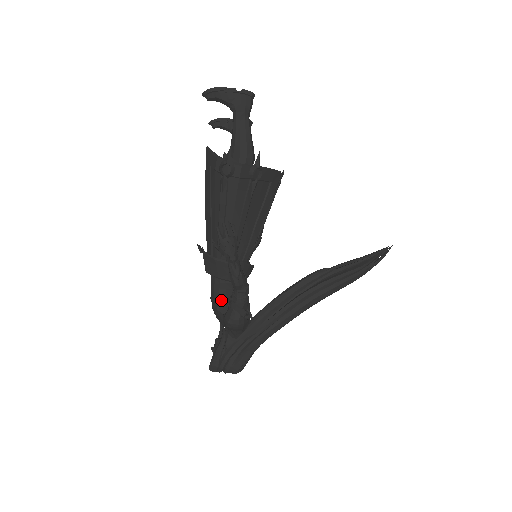
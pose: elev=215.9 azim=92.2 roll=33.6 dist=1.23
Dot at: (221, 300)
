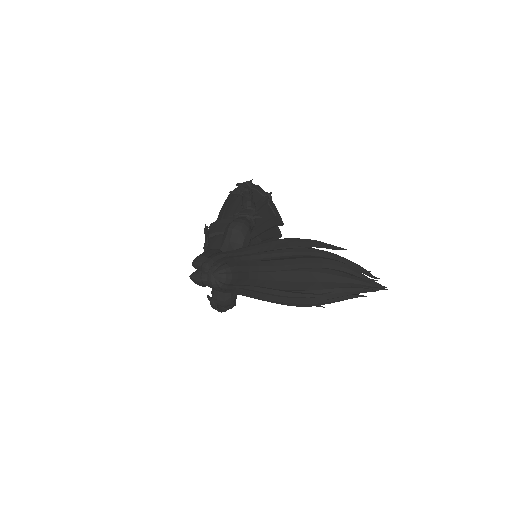
Dot at: occluded
